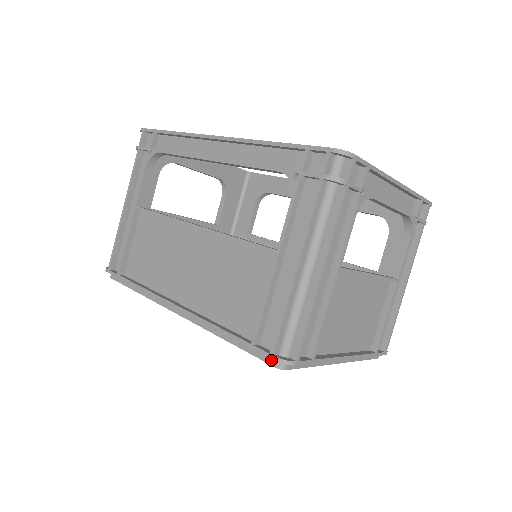
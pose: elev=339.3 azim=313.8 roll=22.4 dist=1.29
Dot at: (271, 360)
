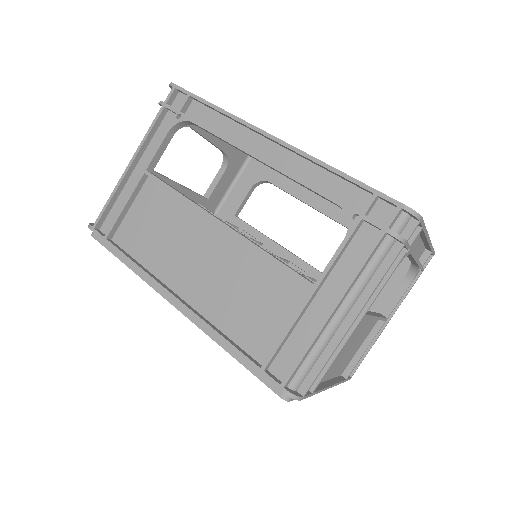
Dot at: (277, 389)
